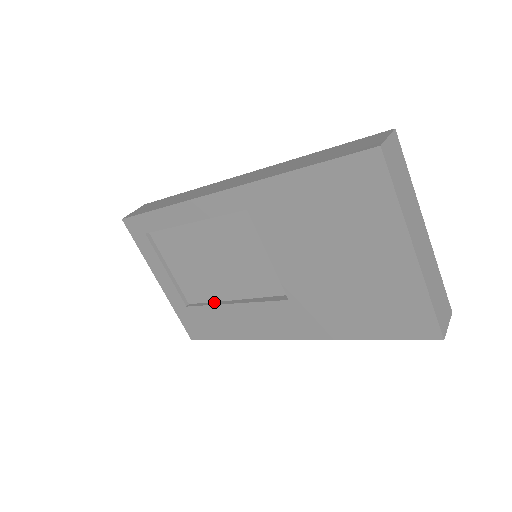
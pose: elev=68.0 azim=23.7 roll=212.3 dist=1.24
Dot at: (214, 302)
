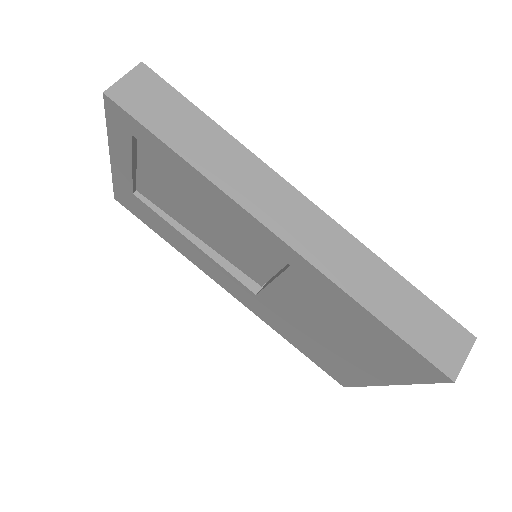
Dot at: (172, 219)
